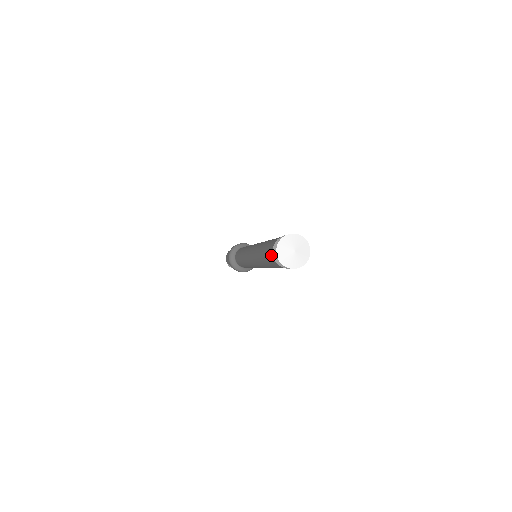
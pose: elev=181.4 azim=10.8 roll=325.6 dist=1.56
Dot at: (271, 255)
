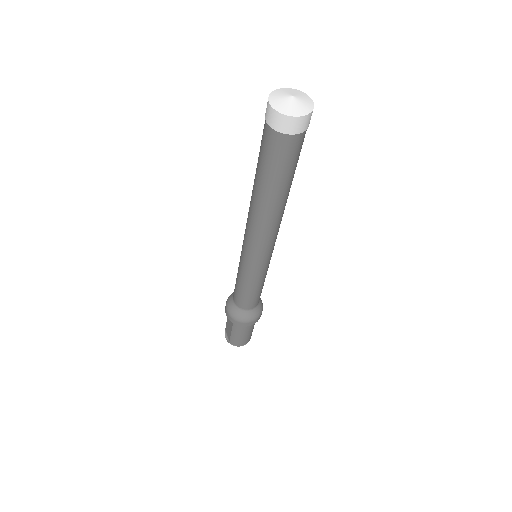
Dot at: occluded
